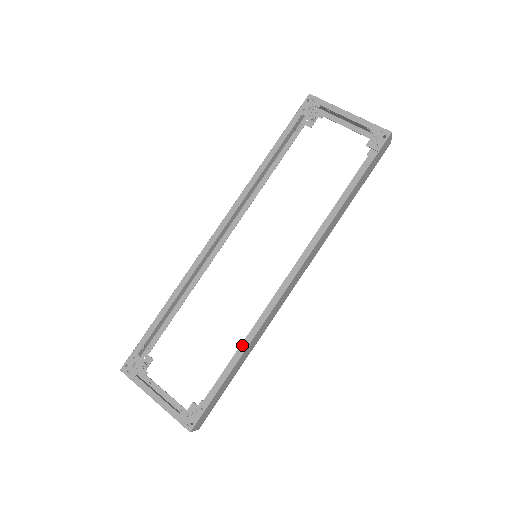
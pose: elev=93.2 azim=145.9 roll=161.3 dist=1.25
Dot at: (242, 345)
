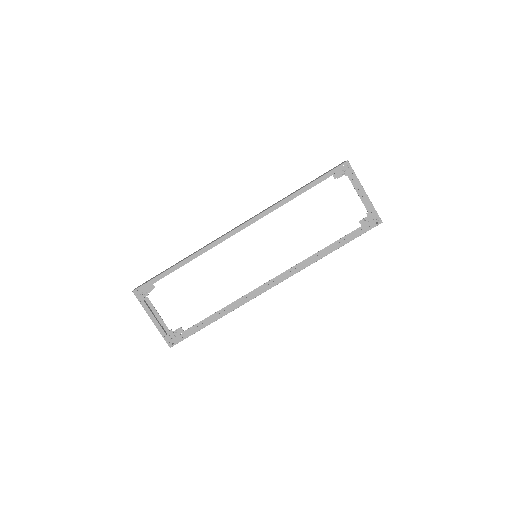
Dot at: (224, 312)
